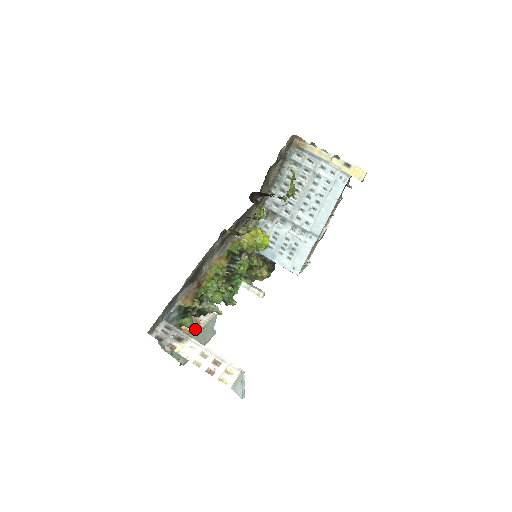
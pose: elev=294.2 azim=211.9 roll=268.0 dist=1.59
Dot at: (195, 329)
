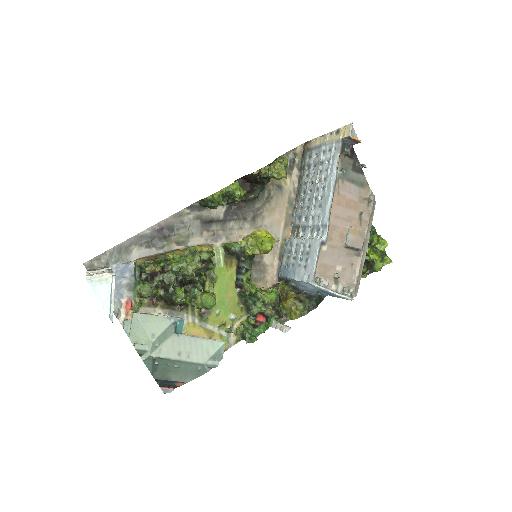
Dot at: (165, 318)
